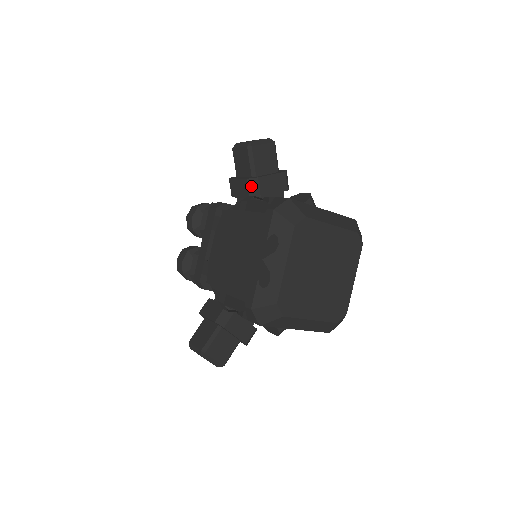
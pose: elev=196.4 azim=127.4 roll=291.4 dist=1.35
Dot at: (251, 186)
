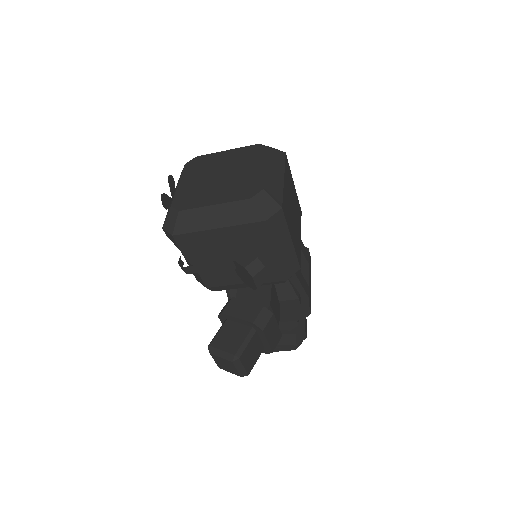
Dot at: occluded
